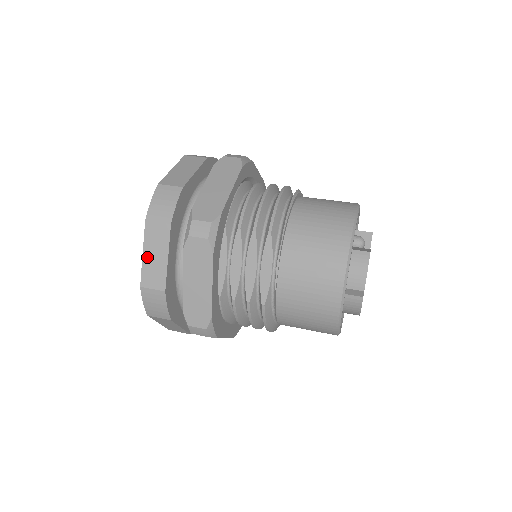
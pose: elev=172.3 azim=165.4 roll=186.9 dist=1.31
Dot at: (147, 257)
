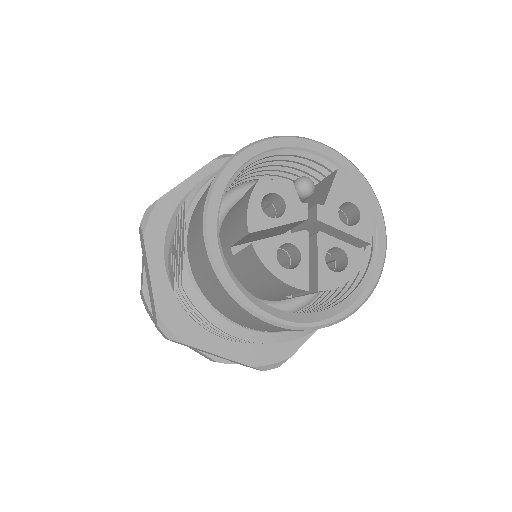
Dot at: (142, 265)
